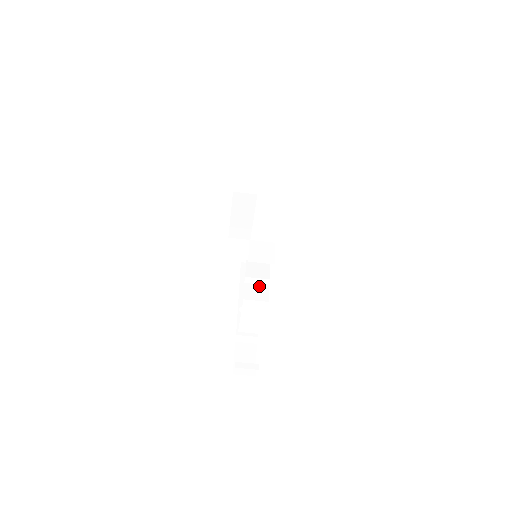
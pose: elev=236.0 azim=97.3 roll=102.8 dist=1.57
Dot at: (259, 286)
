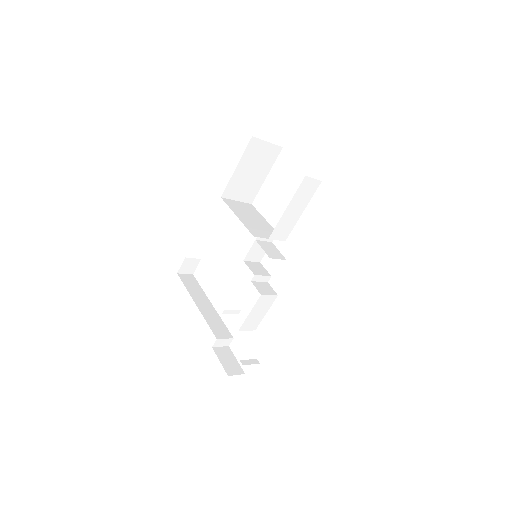
Dot at: (262, 283)
